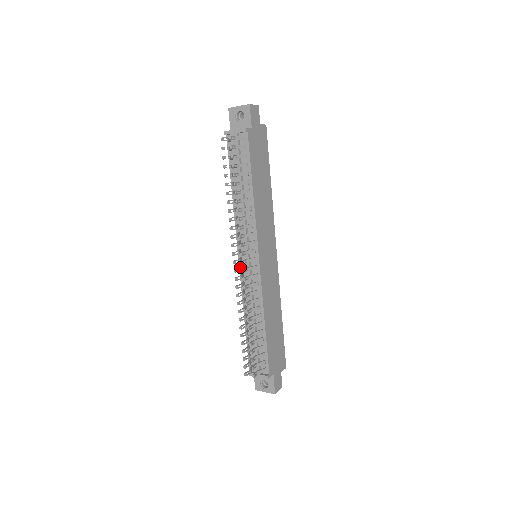
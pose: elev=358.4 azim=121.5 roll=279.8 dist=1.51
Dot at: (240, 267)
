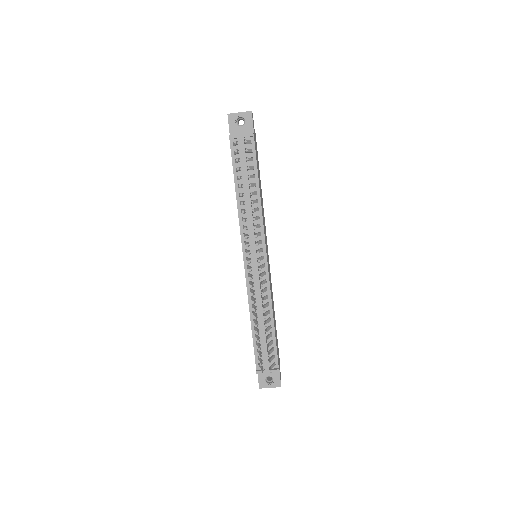
Dot at: occluded
